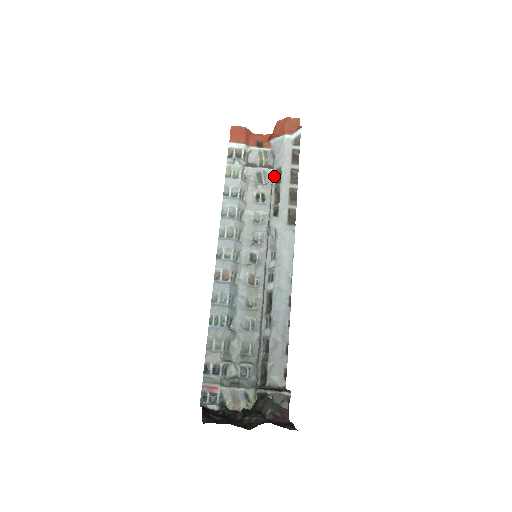
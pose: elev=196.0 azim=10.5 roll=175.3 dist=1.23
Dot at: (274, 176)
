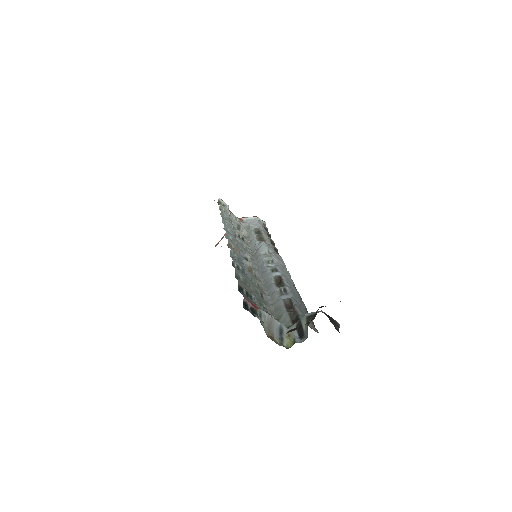
Dot at: (253, 231)
